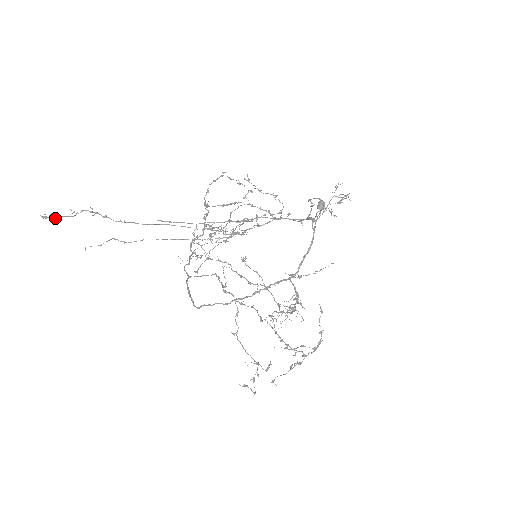
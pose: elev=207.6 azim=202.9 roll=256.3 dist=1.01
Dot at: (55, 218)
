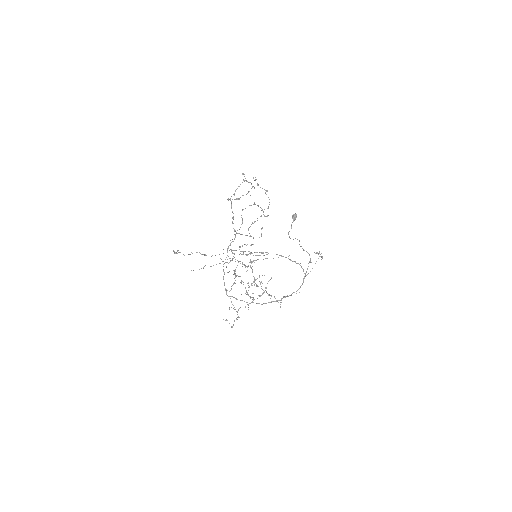
Dot at: occluded
